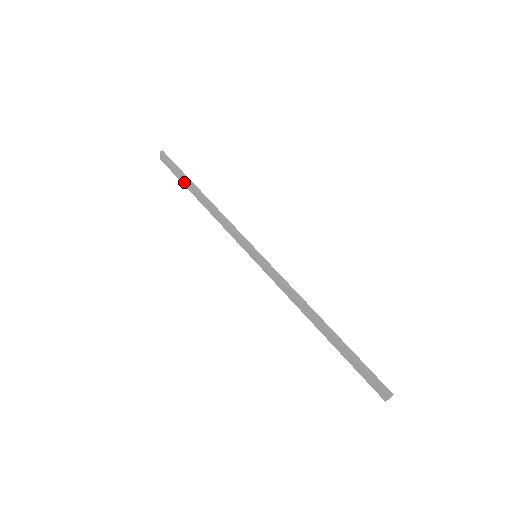
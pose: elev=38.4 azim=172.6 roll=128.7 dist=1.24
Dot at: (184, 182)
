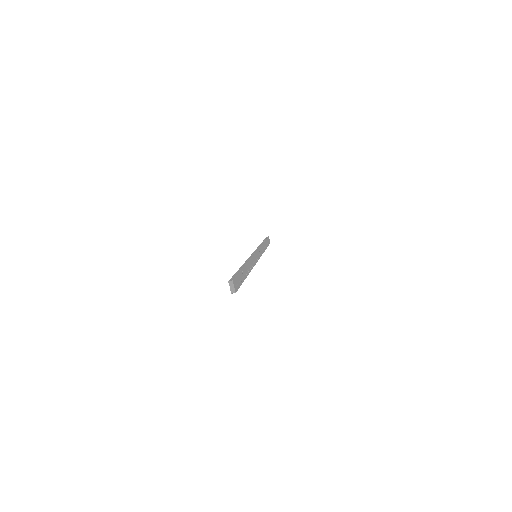
Dot at: occluded
